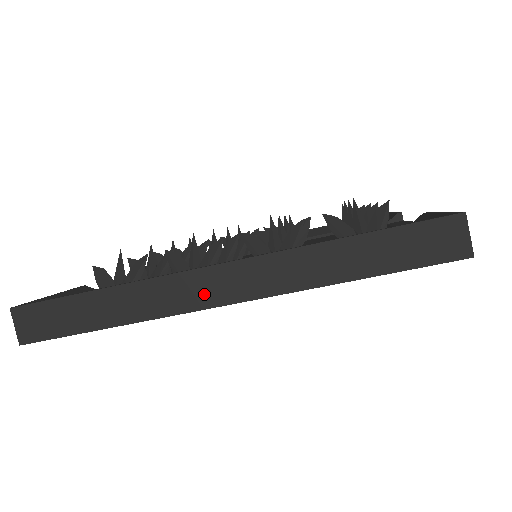
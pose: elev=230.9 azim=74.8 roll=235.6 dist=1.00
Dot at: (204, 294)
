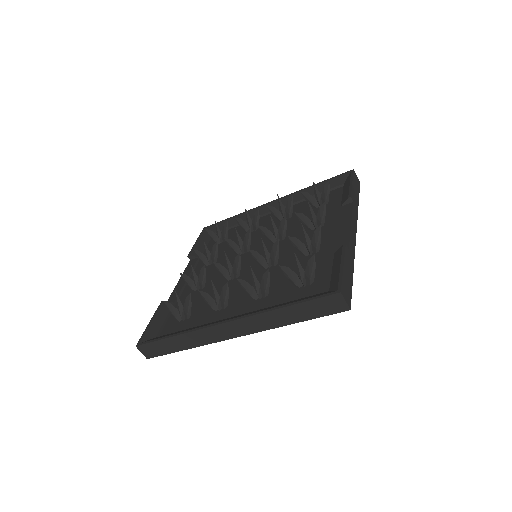
Dot at: (224, 334)
